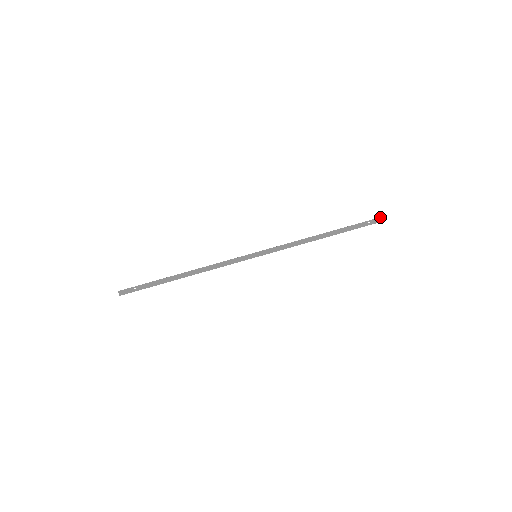
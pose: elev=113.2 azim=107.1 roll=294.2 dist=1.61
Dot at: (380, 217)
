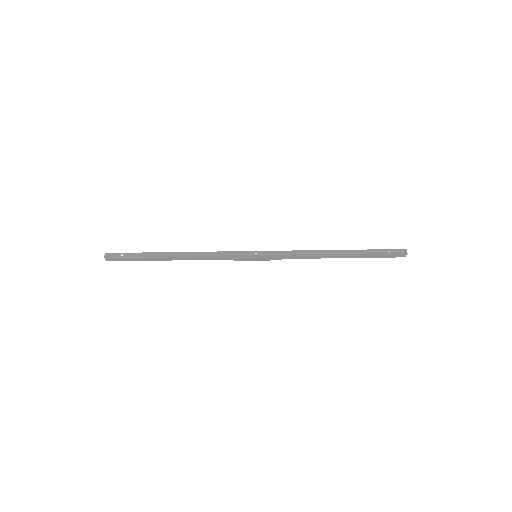
Dot at: (403, 249)
